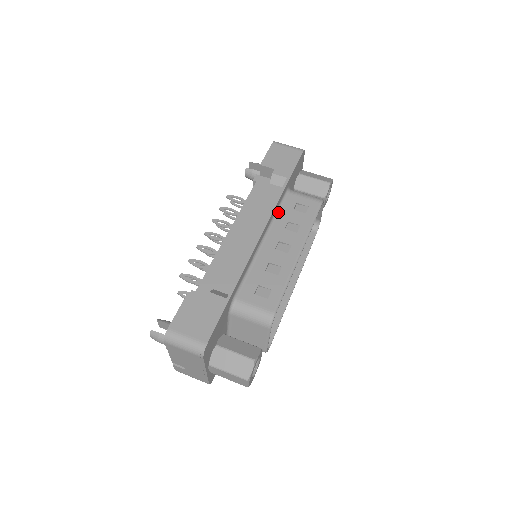
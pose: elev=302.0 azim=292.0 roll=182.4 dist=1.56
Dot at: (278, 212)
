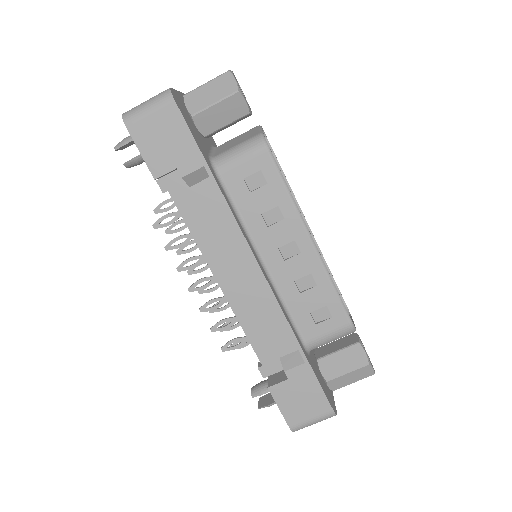
Dot at: (239, 213)
